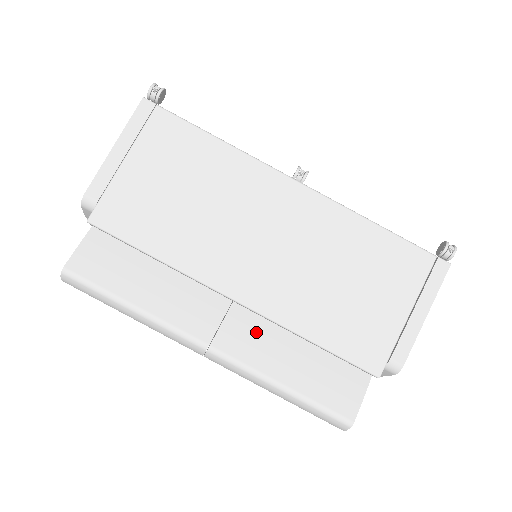
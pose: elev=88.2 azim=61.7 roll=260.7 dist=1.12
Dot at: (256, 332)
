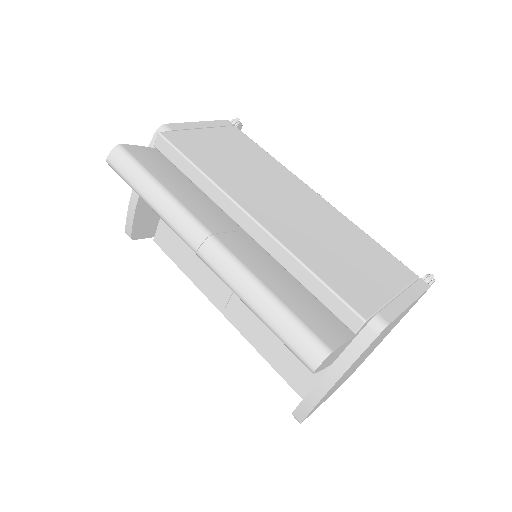
Dot at: (255, 253)
